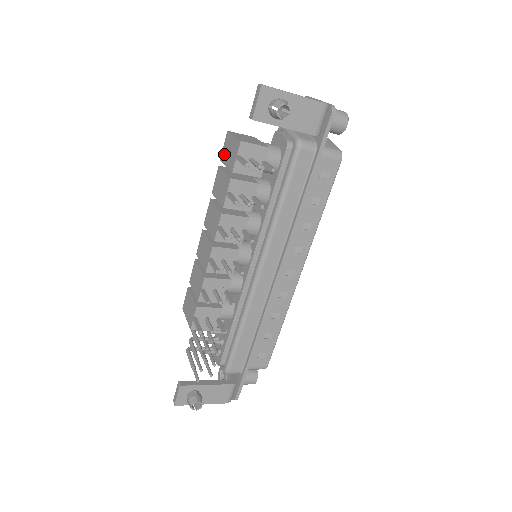
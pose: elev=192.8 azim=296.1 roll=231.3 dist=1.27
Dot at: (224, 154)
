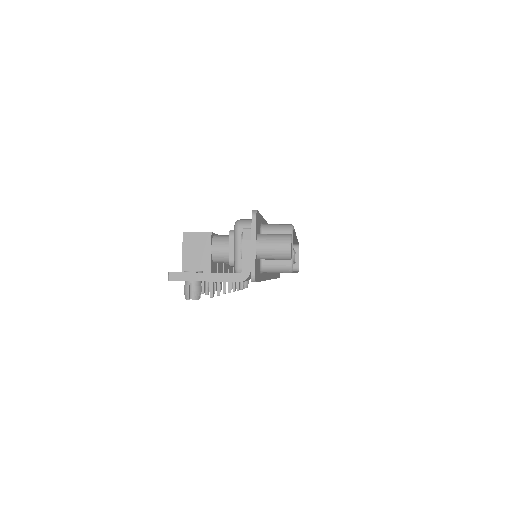
Dot at: occluded
